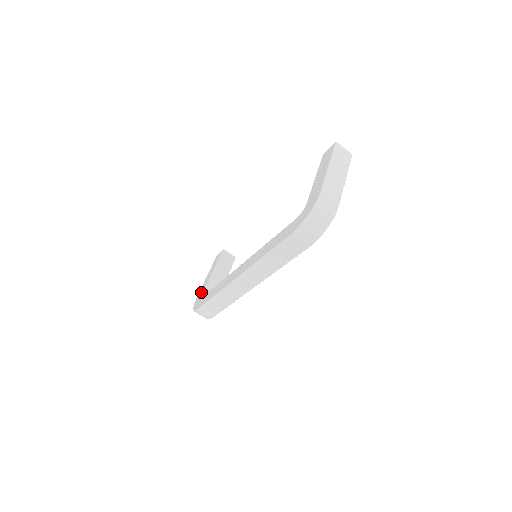
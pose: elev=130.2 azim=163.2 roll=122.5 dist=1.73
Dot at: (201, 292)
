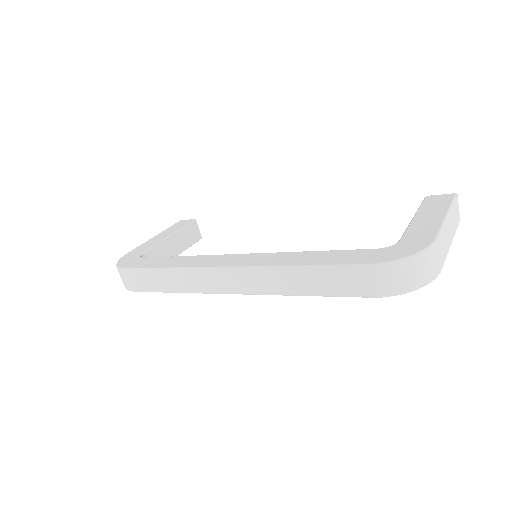
Dot at: (139, 250)
